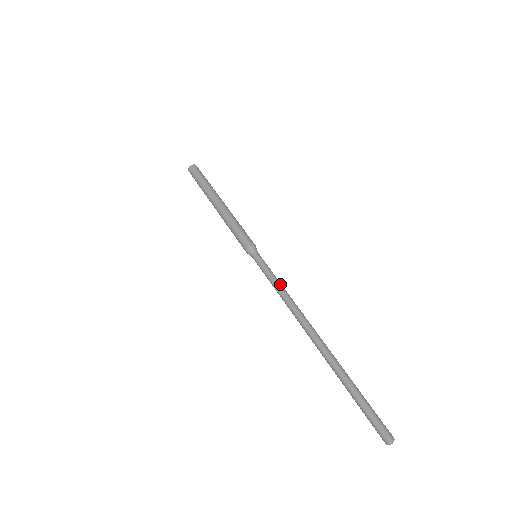
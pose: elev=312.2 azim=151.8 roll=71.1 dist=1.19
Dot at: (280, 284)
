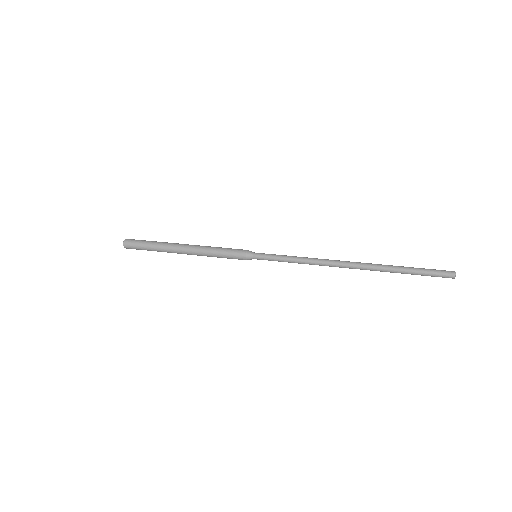
Dot at: (296, 256)
